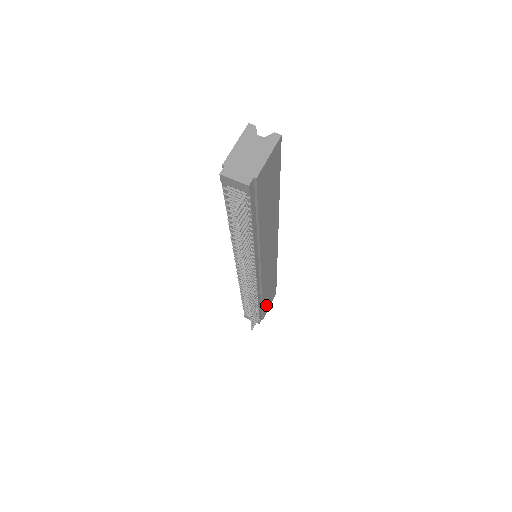
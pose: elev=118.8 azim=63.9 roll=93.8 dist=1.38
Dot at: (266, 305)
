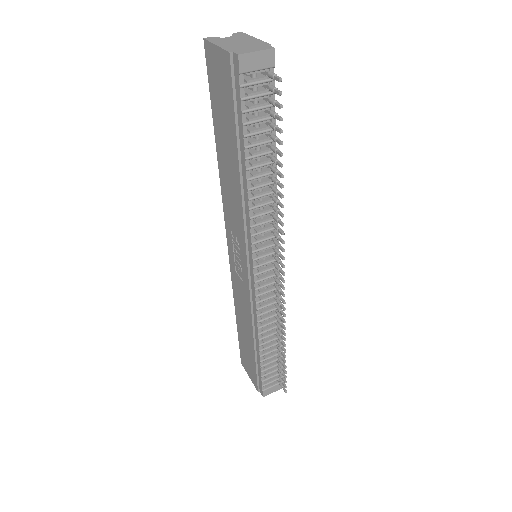
Dot at: occluded
